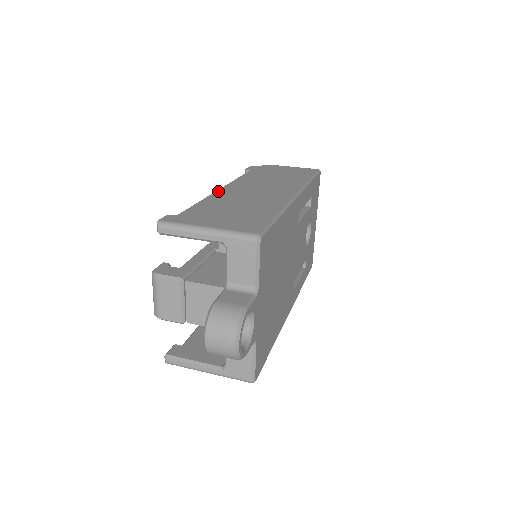
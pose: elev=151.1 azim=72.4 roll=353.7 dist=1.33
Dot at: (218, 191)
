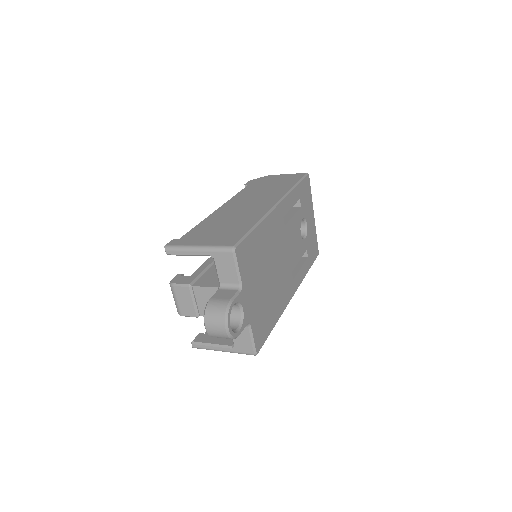
Dot at: (216, 211)
